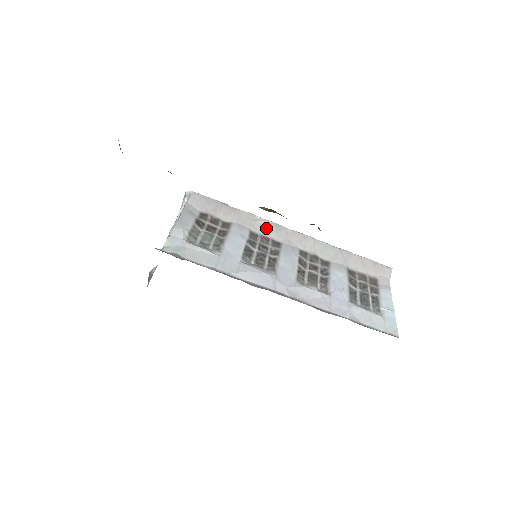
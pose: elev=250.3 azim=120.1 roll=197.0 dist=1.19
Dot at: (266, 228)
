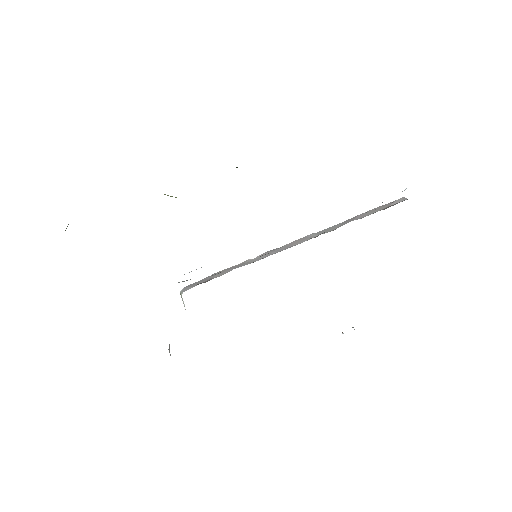
Dot at: (263, 256)
